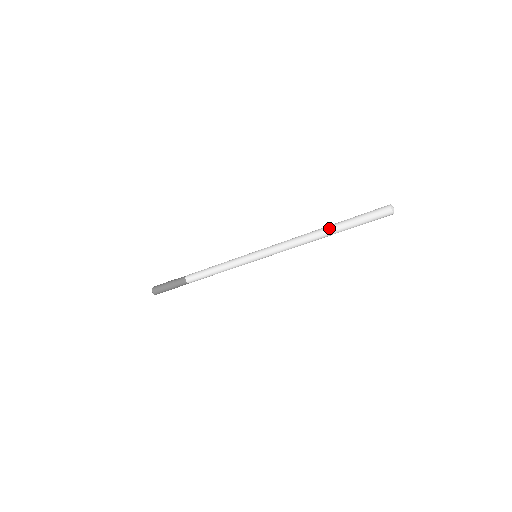
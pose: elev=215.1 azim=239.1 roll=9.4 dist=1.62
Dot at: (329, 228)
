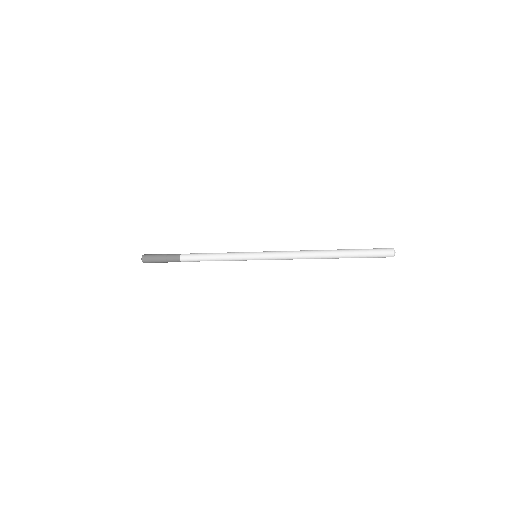
Dot at: (333, 250)
